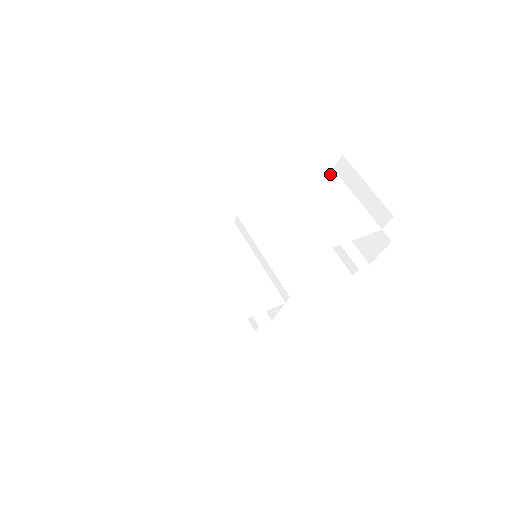
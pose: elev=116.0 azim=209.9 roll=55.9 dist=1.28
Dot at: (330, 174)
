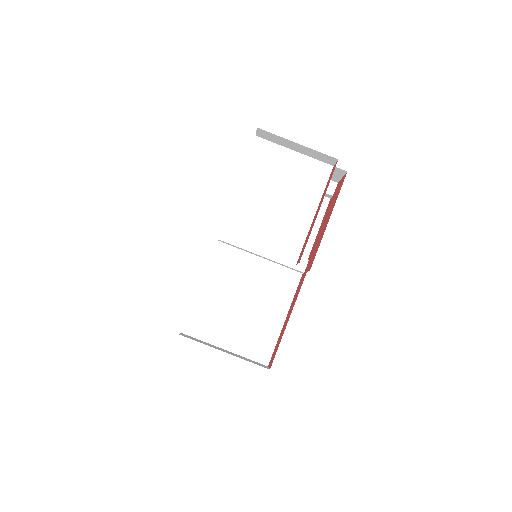
Dot at: (258, 146)
